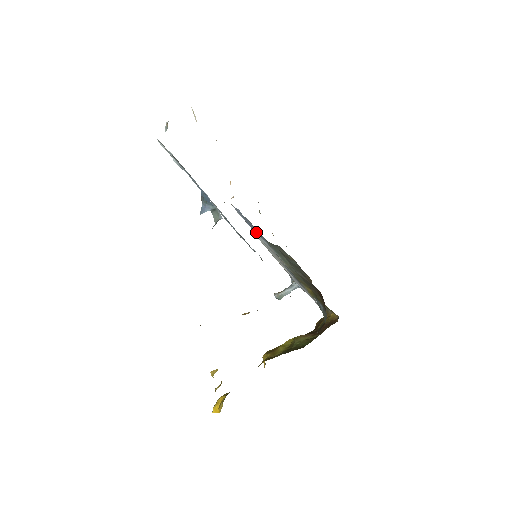
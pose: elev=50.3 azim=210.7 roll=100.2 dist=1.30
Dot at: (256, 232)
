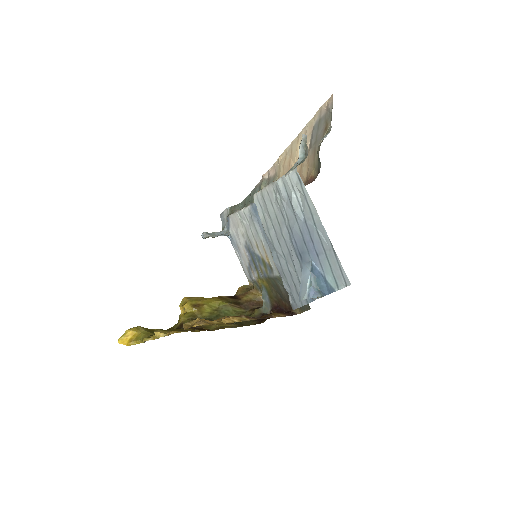
Dot at: occluded
